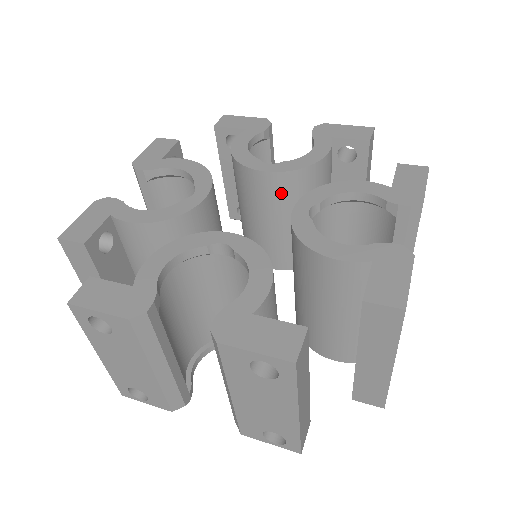
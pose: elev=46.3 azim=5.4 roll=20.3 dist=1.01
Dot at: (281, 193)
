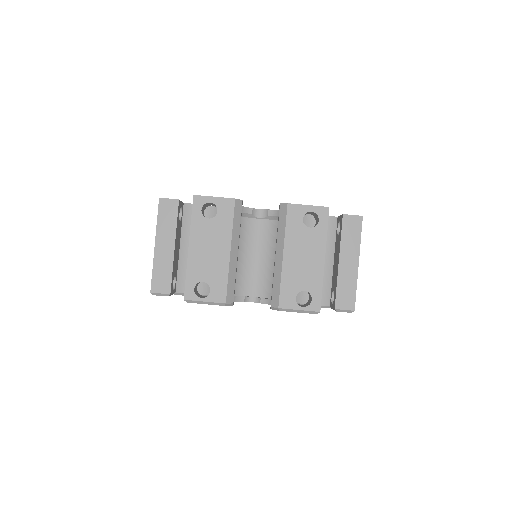
Dot at: occluded
